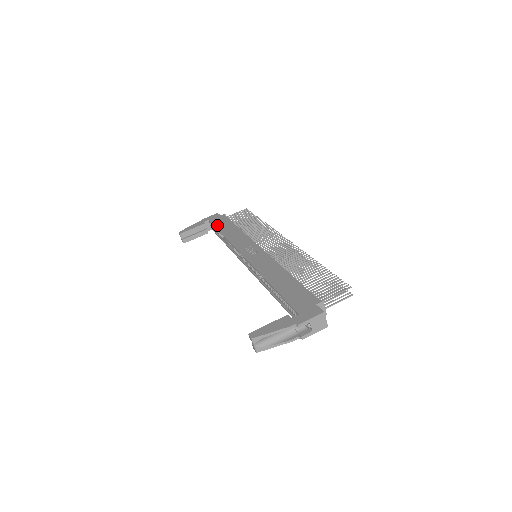
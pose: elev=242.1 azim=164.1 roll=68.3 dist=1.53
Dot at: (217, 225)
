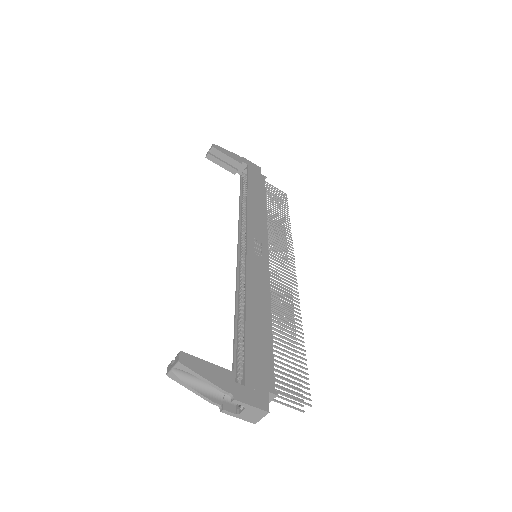
Dot at: (251, 180)
